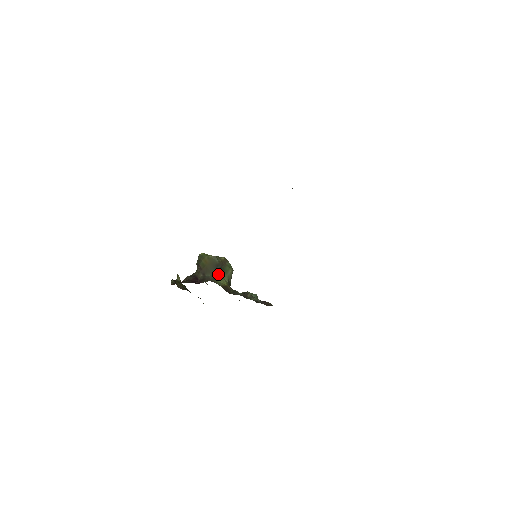
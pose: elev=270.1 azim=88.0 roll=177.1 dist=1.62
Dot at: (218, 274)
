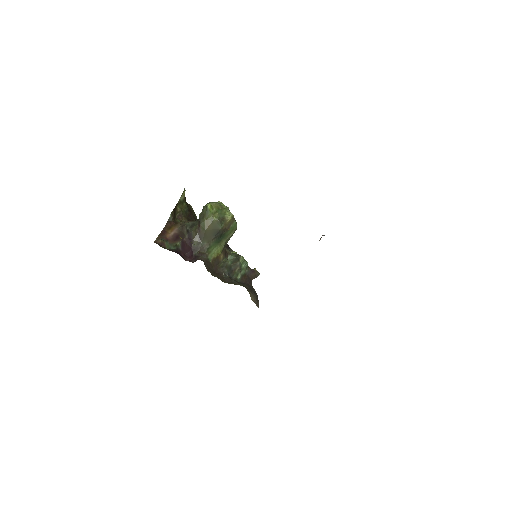
Dot at: (215, 241)
